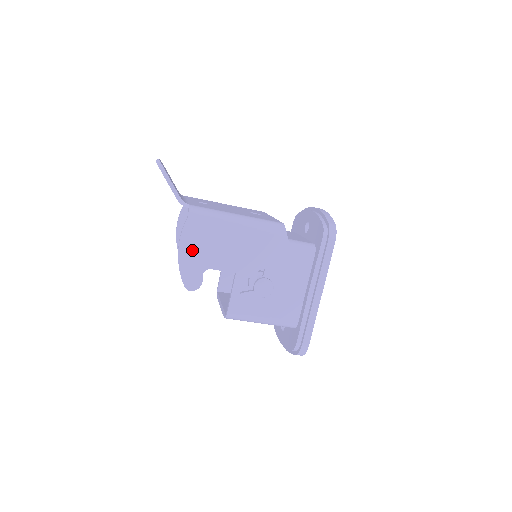
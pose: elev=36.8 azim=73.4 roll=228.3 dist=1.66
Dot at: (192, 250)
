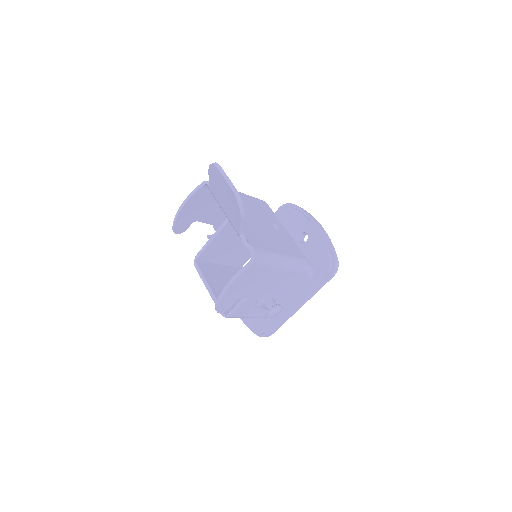
Dot at: (239, 286)
